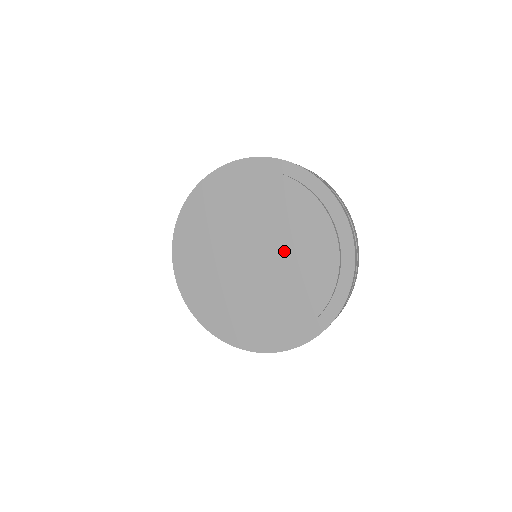
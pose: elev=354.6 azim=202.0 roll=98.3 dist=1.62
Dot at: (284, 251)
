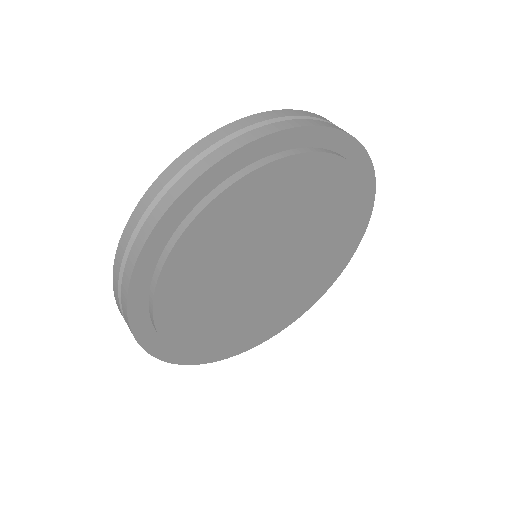
Dot at: (308, 253)
